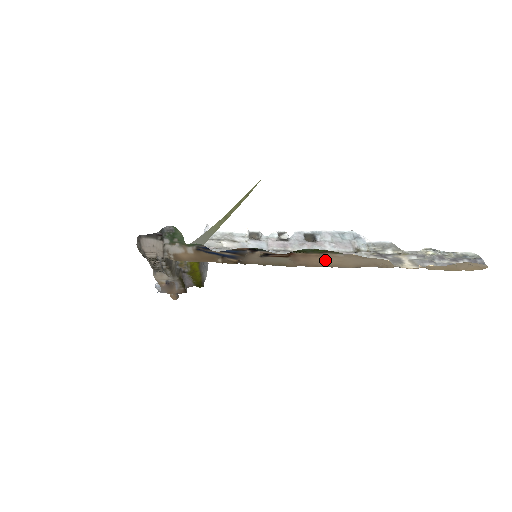
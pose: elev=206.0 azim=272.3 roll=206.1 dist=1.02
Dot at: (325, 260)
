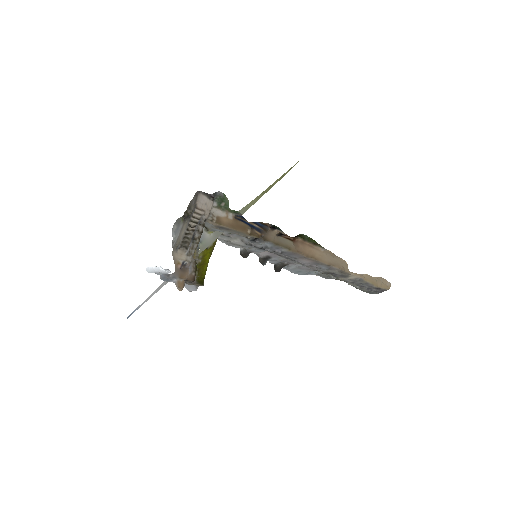
Dot at: (313, 251)
